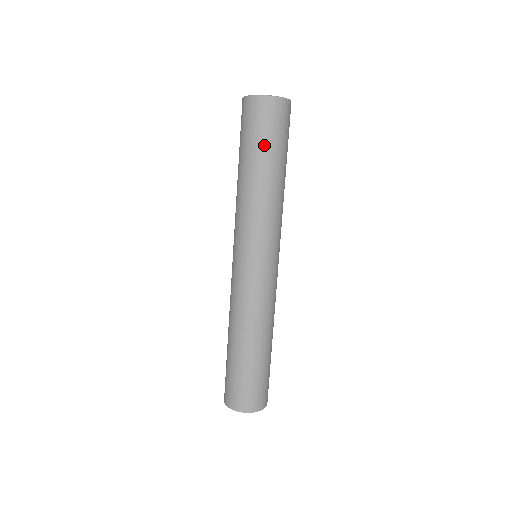
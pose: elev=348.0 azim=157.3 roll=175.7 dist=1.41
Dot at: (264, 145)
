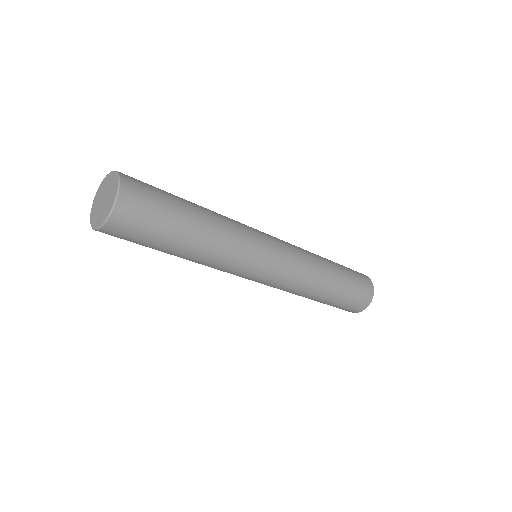
Dot at: (157, 242)
